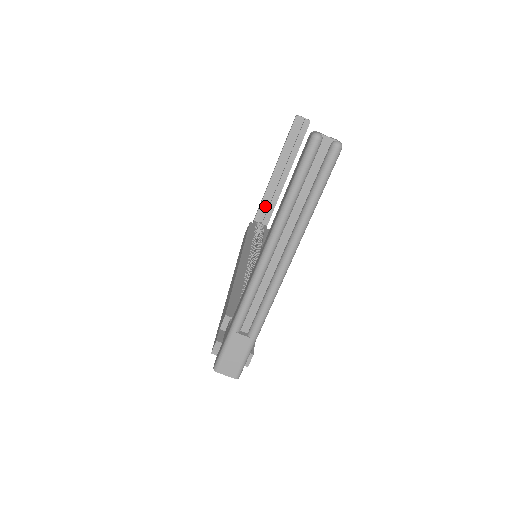
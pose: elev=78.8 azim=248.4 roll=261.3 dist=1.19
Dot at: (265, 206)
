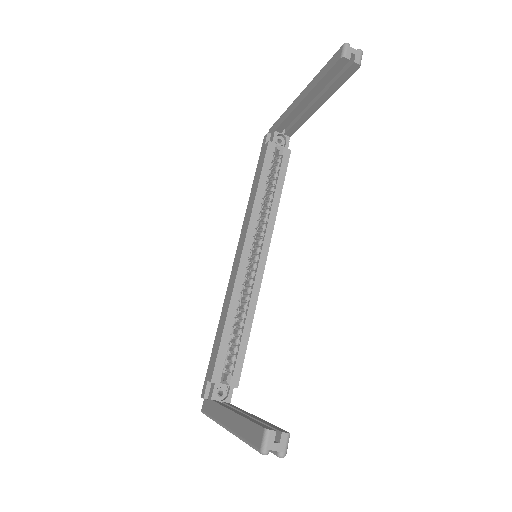
Dot at: (289, 123)
